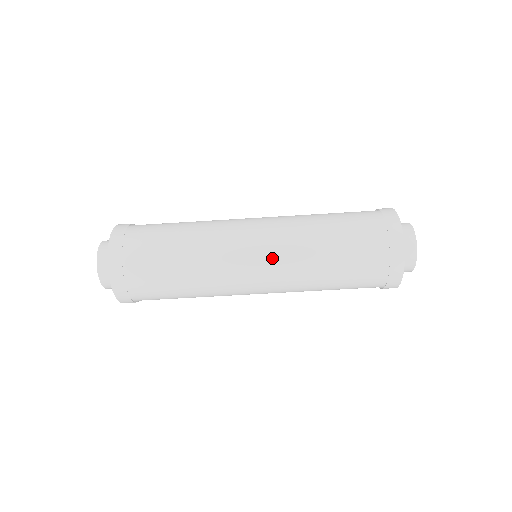
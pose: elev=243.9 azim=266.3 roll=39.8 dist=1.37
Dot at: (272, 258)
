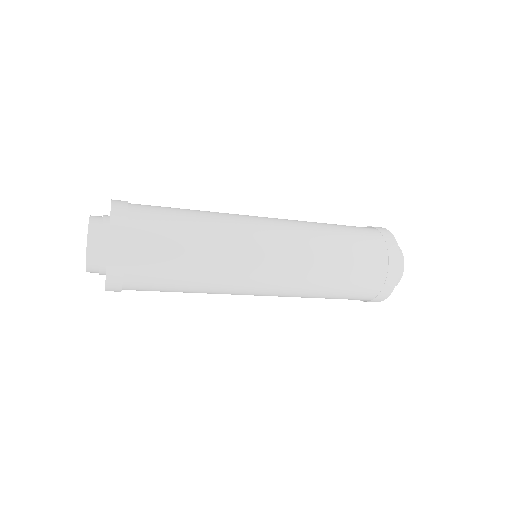
Dot at: (285, 269)
